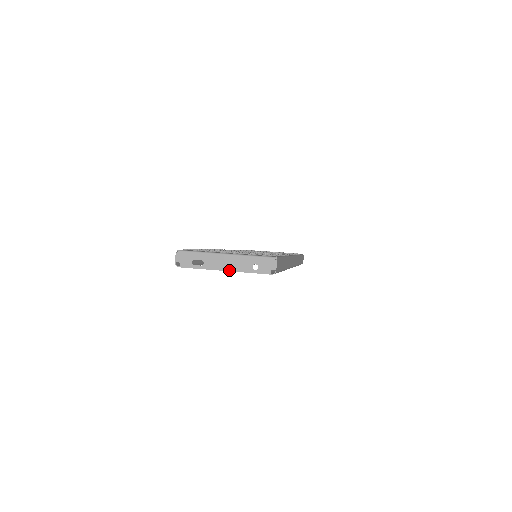
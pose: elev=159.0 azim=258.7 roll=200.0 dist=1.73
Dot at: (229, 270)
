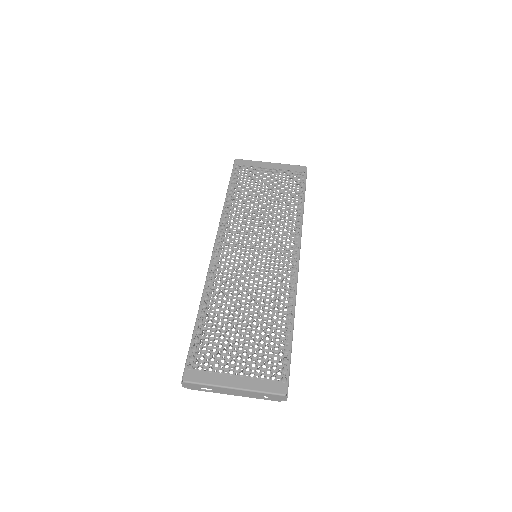
Dot at: occluded
